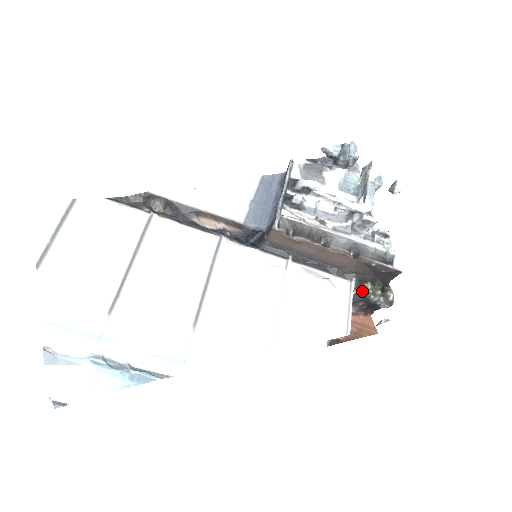
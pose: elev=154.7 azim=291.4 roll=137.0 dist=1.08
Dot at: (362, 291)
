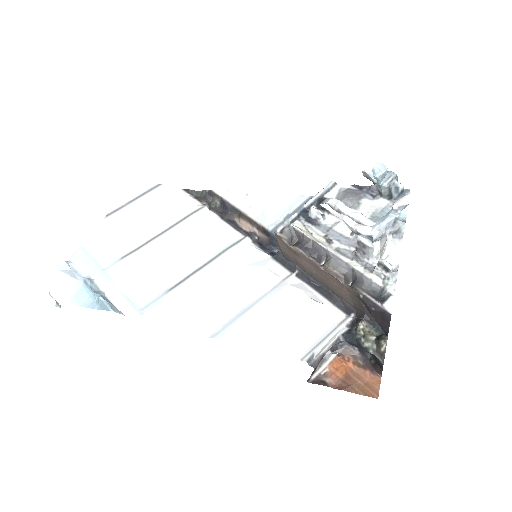
Dot at: (354, 330)
